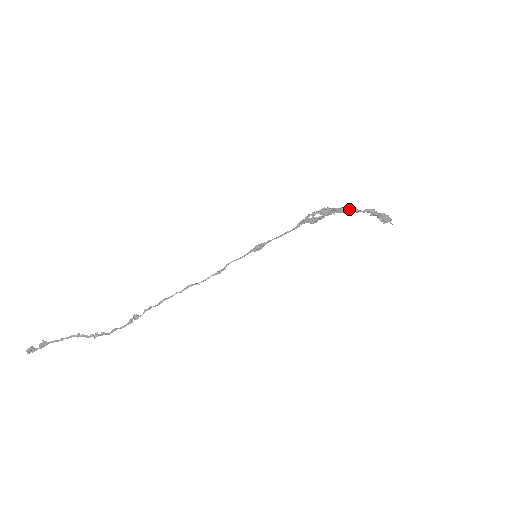
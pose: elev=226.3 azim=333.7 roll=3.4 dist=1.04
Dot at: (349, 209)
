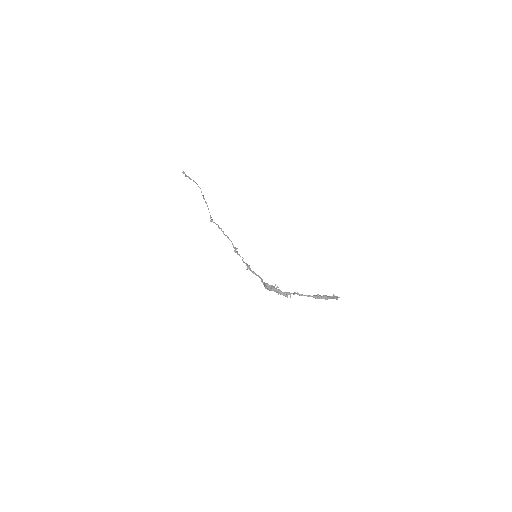
Dot at: (293, 294)
